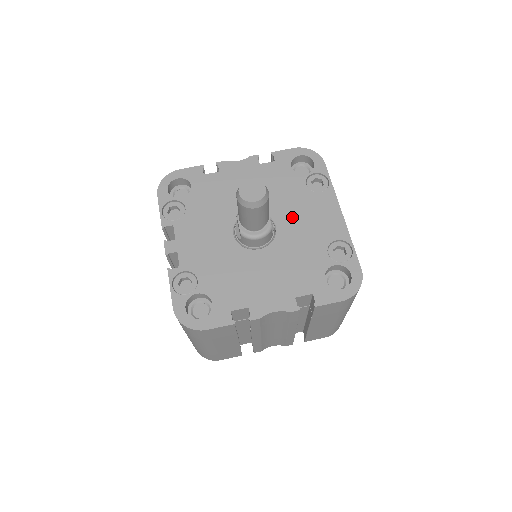
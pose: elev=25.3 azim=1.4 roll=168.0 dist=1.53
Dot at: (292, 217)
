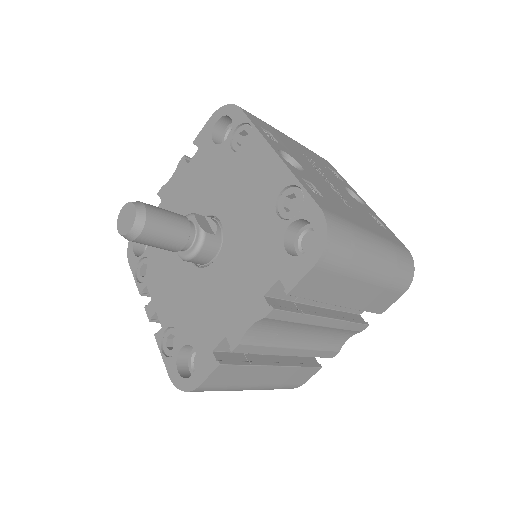
Dot at: (231, 199)
